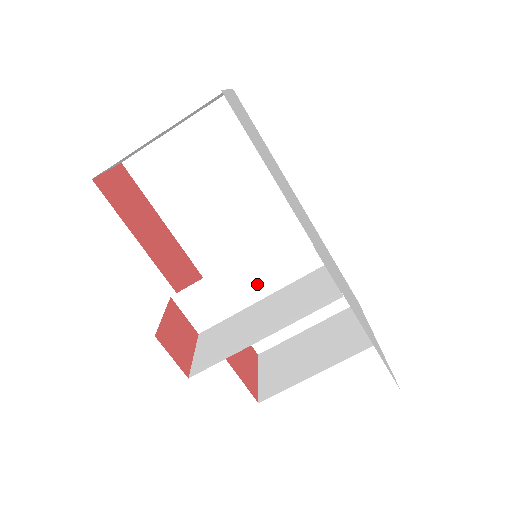
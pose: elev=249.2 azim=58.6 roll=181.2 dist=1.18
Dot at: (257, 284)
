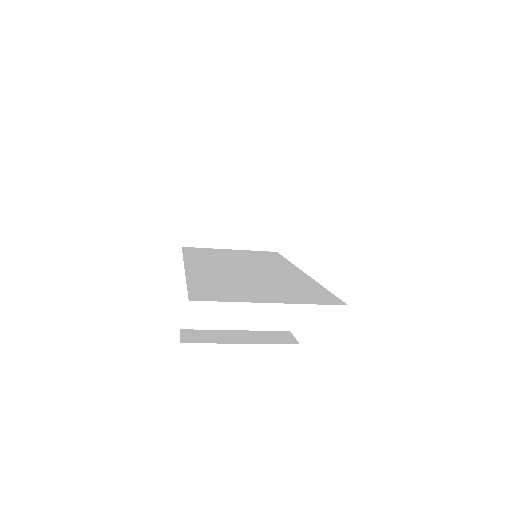
Dot at: occluded
